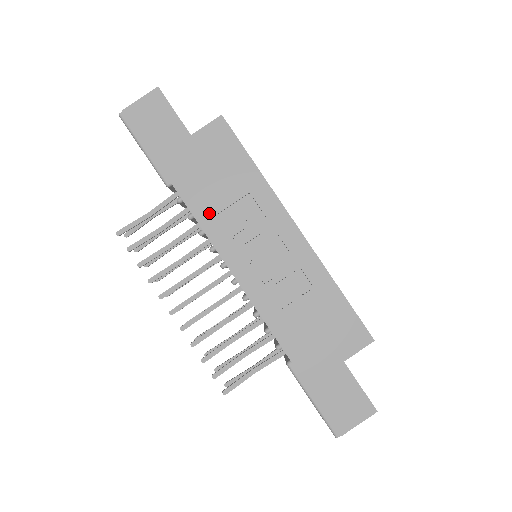
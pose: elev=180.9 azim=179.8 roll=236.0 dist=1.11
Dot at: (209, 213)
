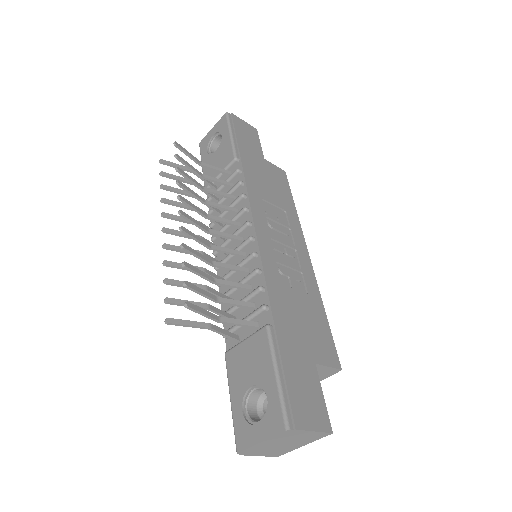
Dot at: (257, 192)
